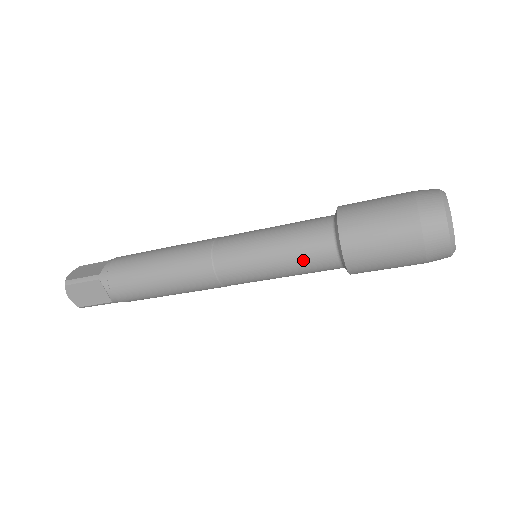
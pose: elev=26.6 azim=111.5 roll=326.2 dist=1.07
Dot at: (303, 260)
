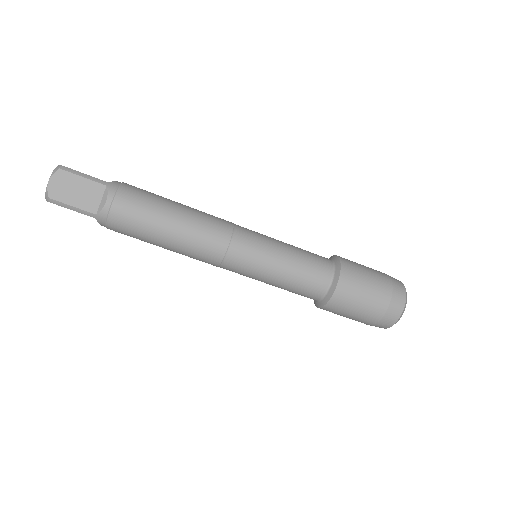
Dot at: (305, 272)
